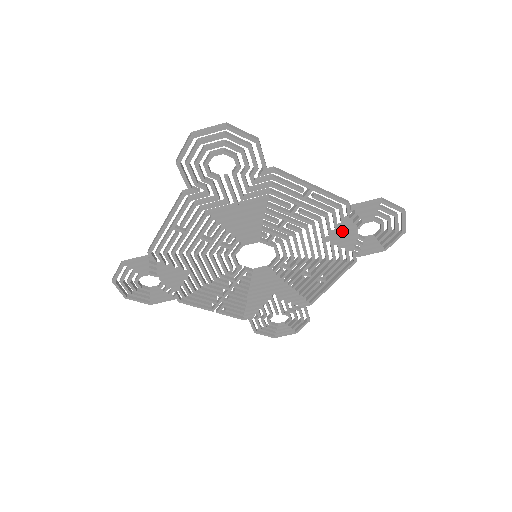
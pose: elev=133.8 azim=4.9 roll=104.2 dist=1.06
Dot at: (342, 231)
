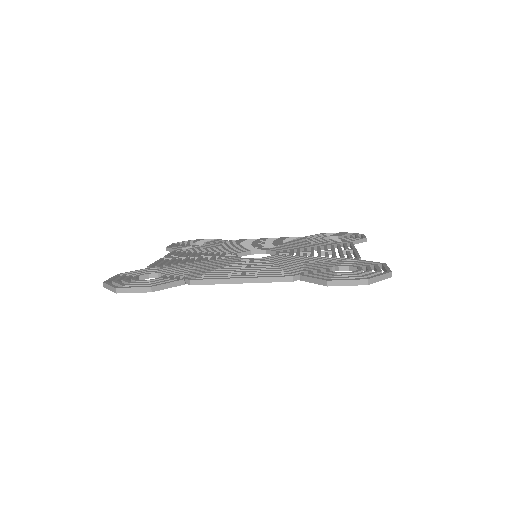
Dot at: occluded
